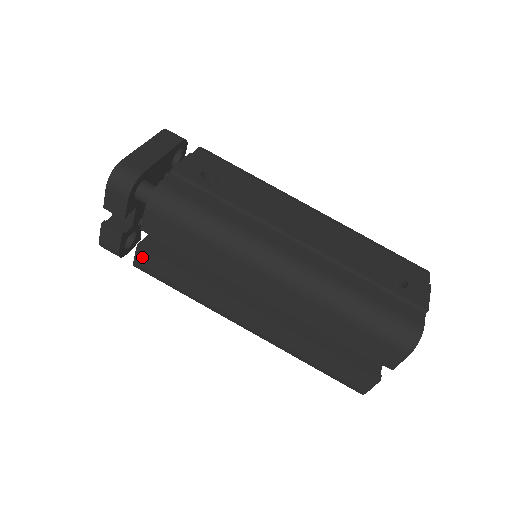
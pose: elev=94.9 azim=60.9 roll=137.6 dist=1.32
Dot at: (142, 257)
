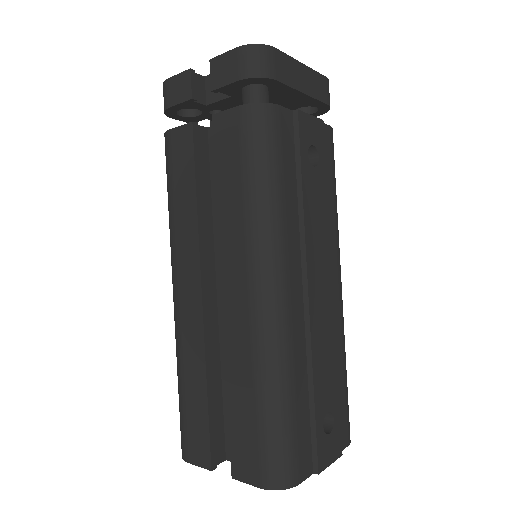
Dot at: (181, 136)
